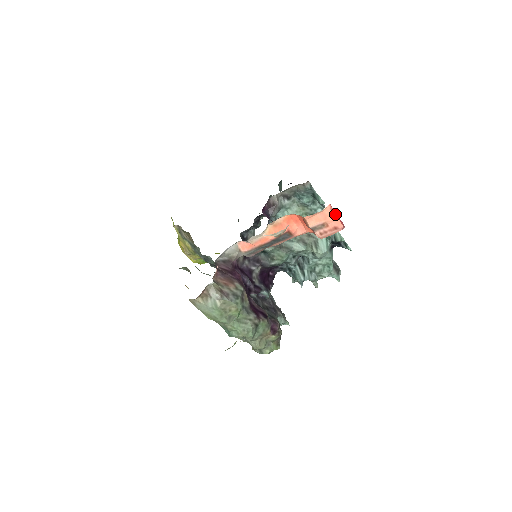
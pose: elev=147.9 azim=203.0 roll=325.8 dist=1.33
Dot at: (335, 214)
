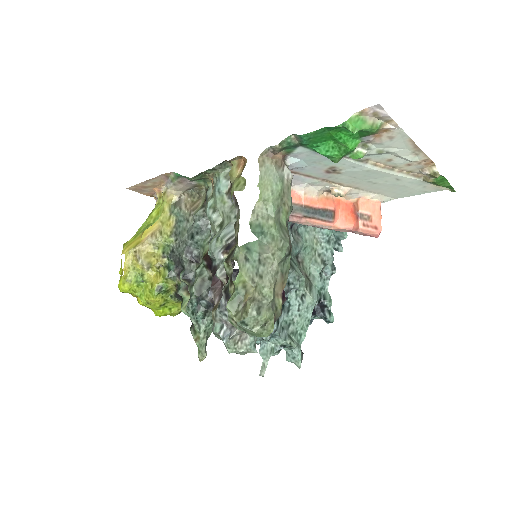
Dot at: occluded
